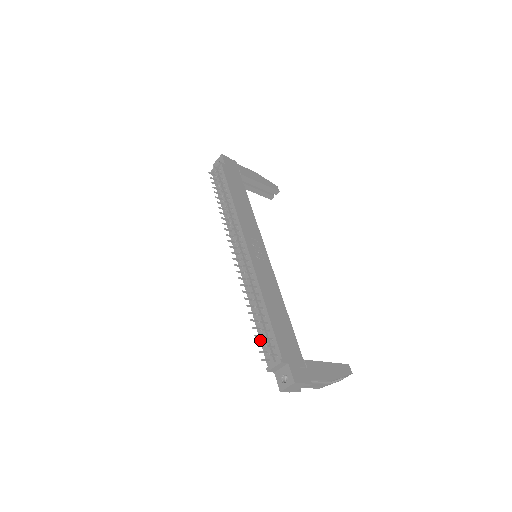
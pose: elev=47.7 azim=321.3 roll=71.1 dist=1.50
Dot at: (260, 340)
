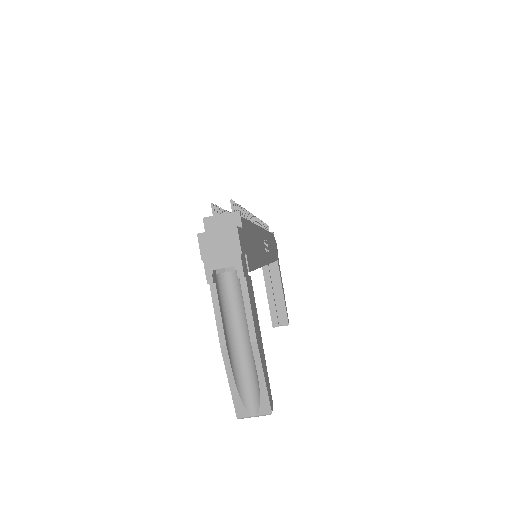
Dot at: occluded
